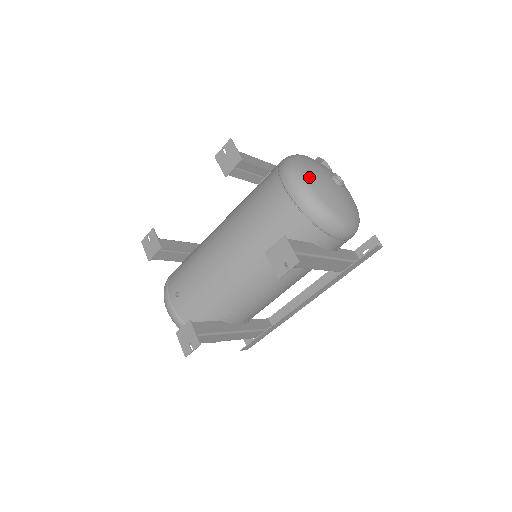
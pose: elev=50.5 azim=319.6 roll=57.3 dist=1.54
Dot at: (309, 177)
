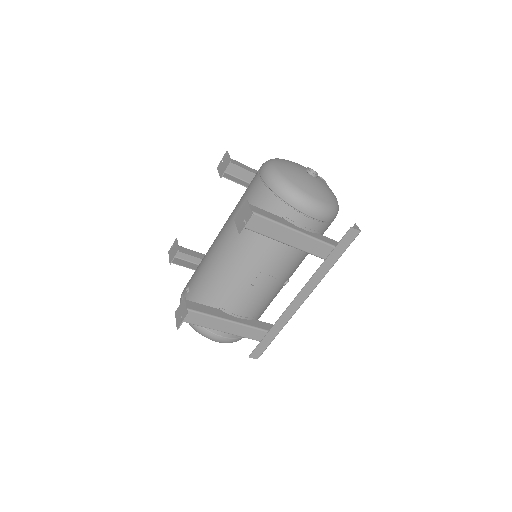
Dot at: (280, 165)
